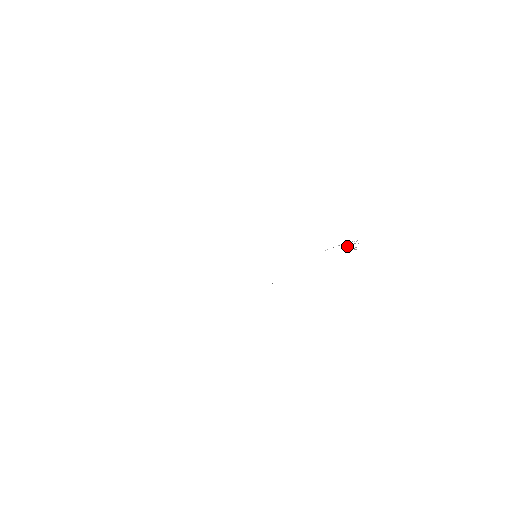
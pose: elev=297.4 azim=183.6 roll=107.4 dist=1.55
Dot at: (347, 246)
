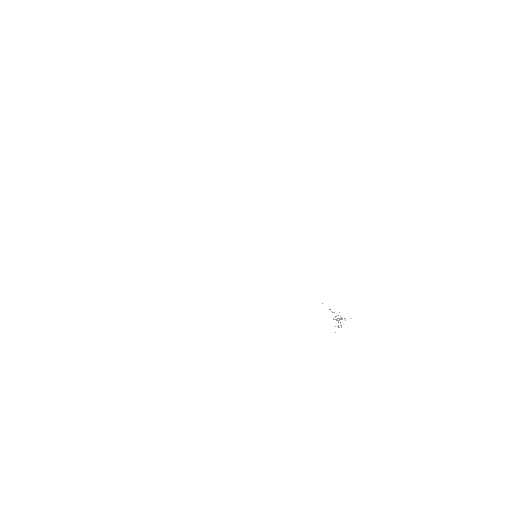
Dot at: occluded
